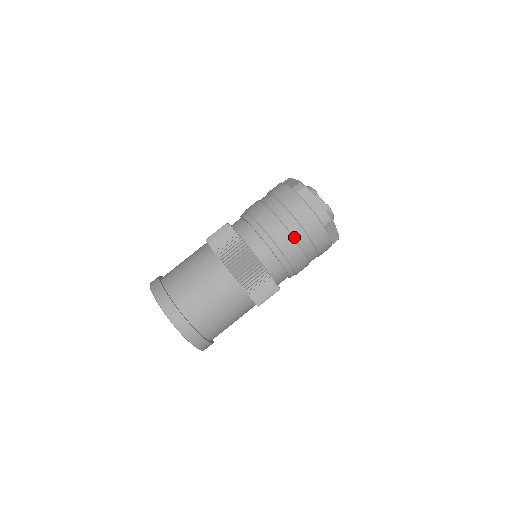
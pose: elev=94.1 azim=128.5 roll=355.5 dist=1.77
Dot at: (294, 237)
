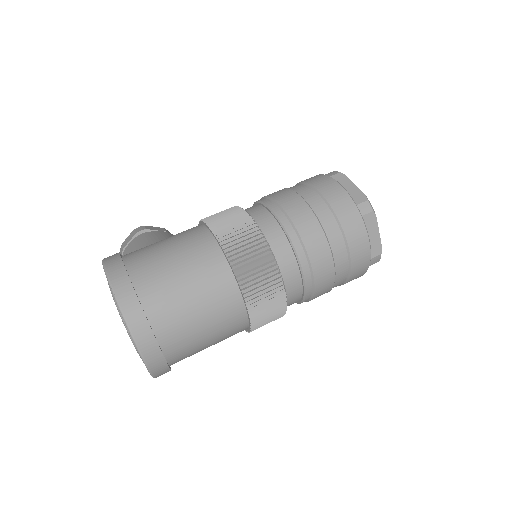
Dot at: (335, 274)
